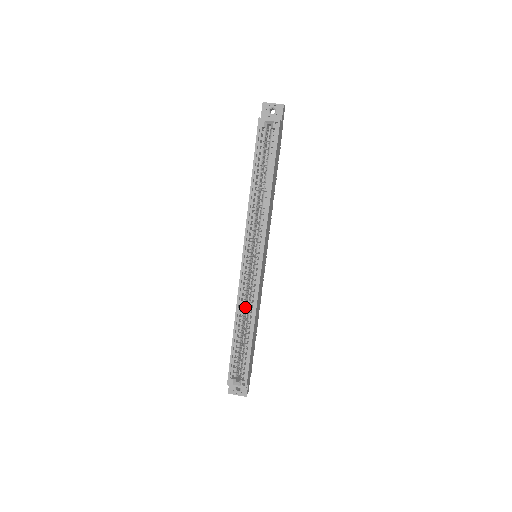
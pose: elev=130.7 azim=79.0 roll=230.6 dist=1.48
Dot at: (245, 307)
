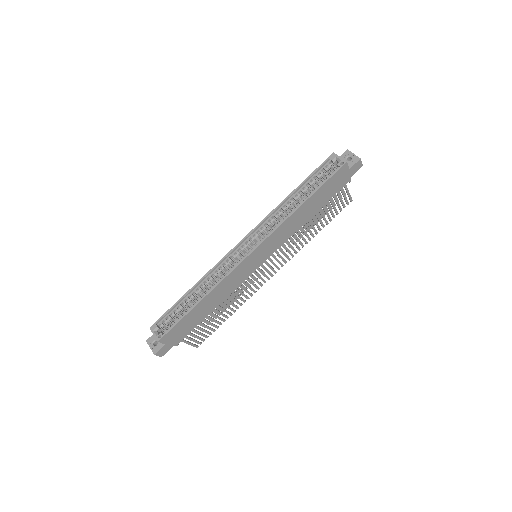
Dot at: occluded
